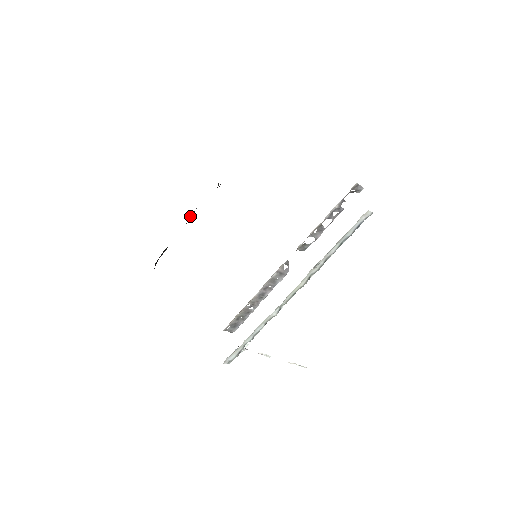
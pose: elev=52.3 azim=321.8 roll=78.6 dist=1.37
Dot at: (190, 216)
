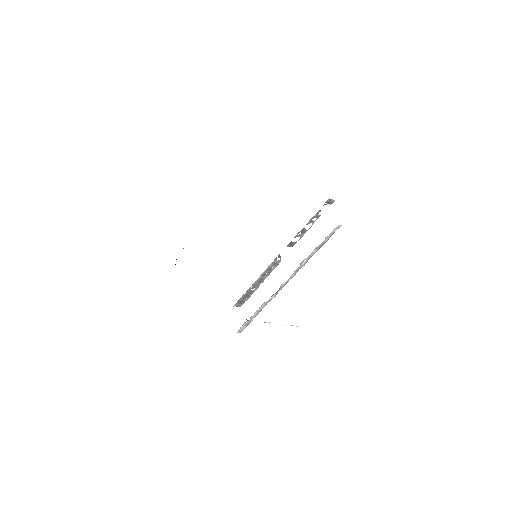
Dot at: occluded
